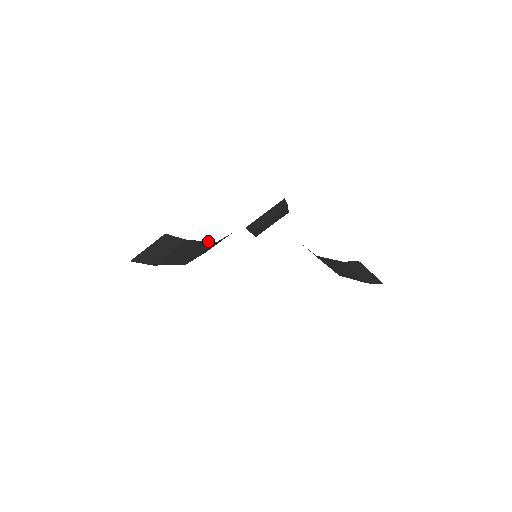
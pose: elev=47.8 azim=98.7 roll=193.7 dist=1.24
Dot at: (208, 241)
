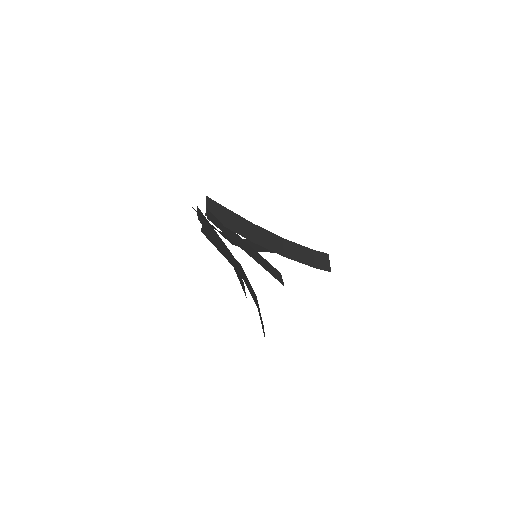
Dot at: occluded
